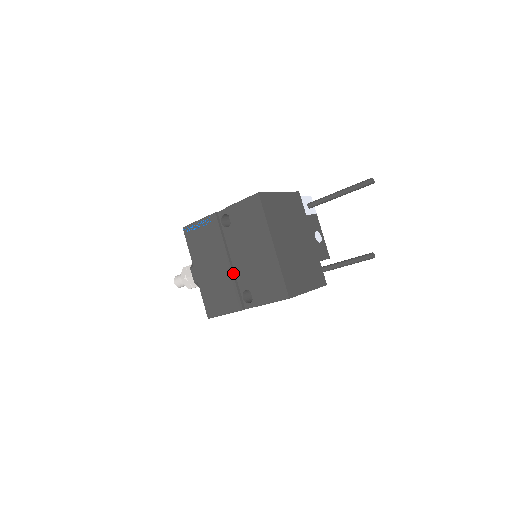
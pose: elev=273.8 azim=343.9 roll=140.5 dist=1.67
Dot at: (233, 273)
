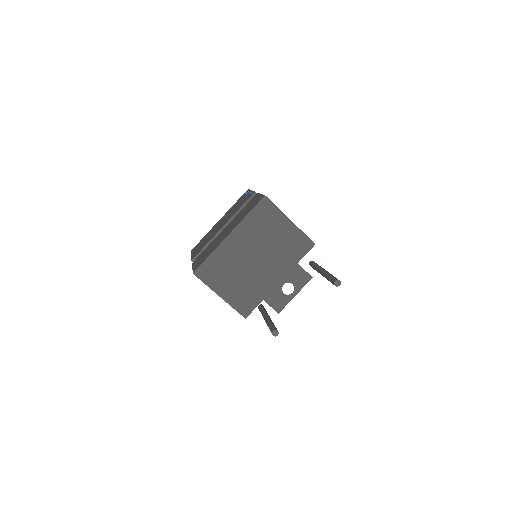
Dot at: (216, 235)
